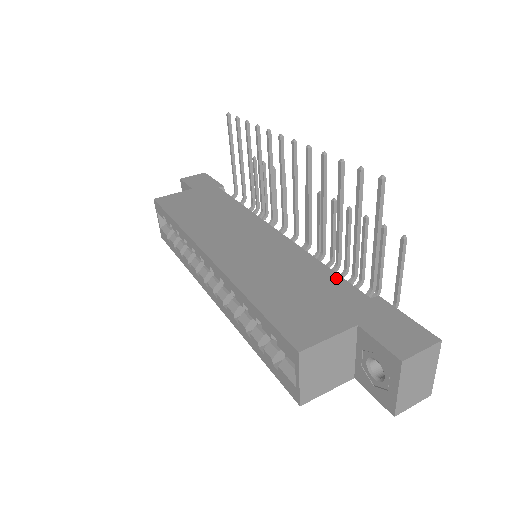
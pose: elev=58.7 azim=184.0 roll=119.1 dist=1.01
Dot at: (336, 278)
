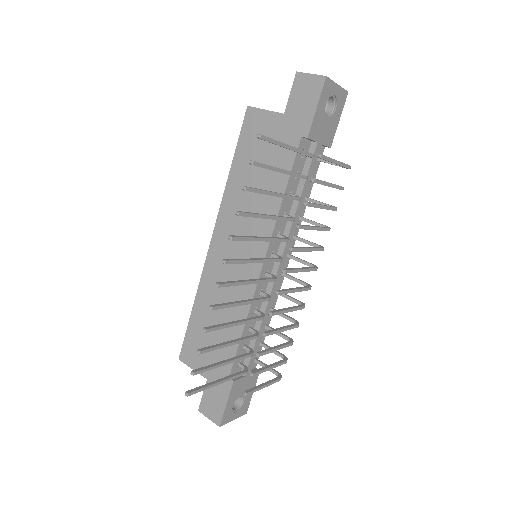
Dot at: (234, 347)
